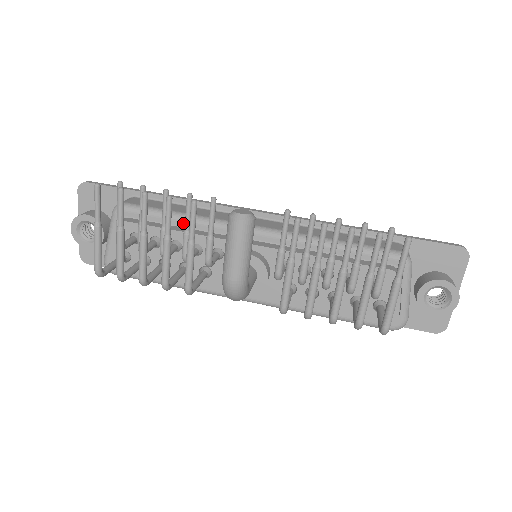
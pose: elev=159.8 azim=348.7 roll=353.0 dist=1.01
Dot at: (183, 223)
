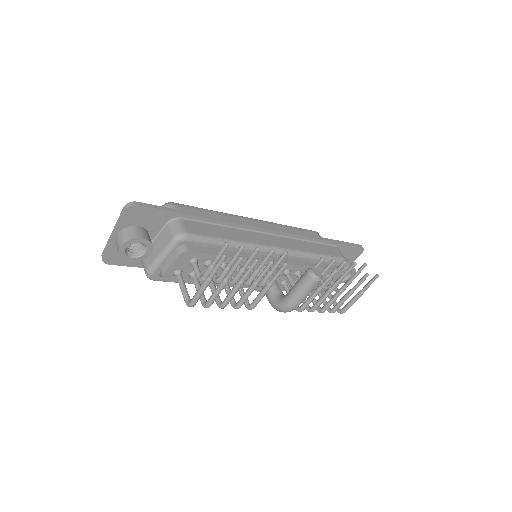
Dot at: (231, 248)
